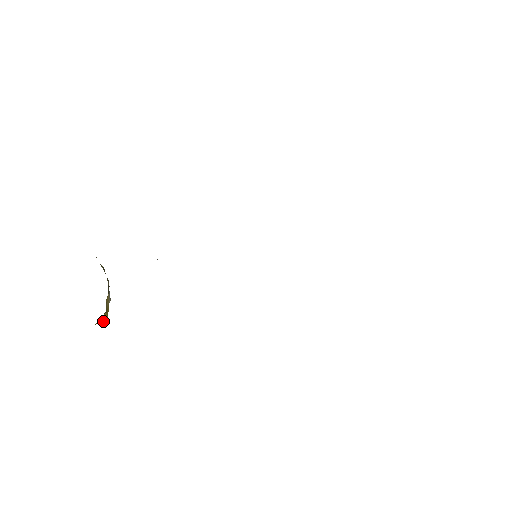
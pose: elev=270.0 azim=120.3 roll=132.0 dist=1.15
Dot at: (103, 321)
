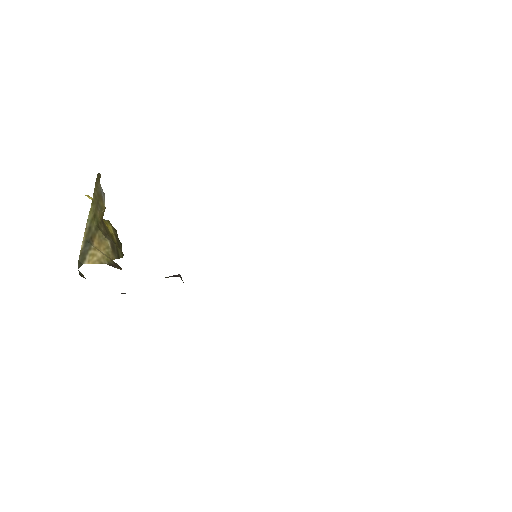
Dot at: occluded
